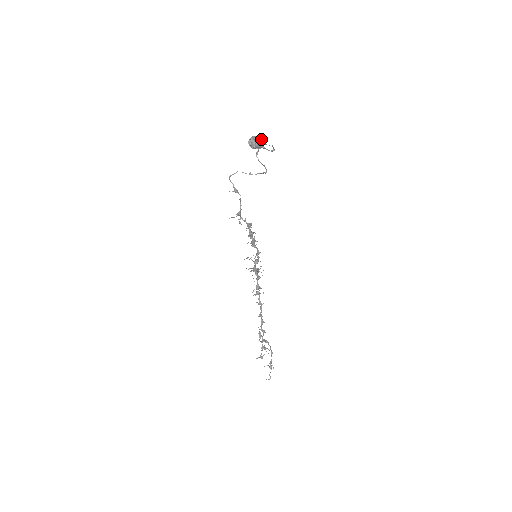
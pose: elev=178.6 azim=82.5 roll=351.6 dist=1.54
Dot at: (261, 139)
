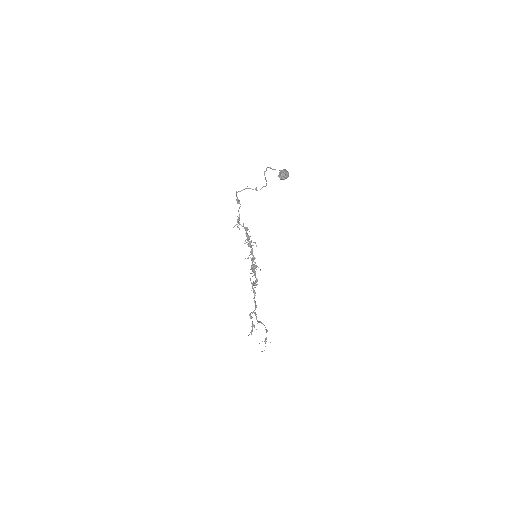
Dot at: (287, 171)
